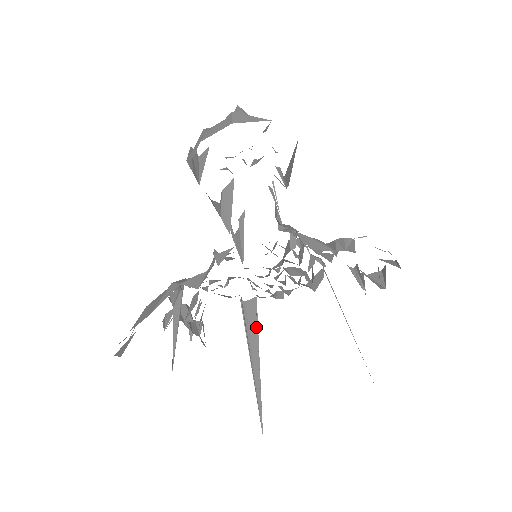
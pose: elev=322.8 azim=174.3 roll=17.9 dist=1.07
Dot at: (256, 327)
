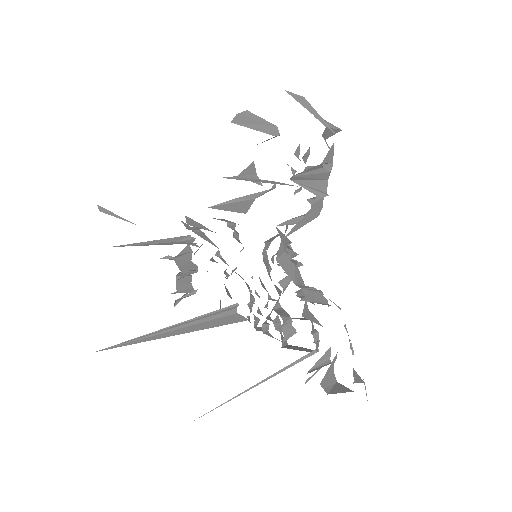
Dot at: (214, 325)
